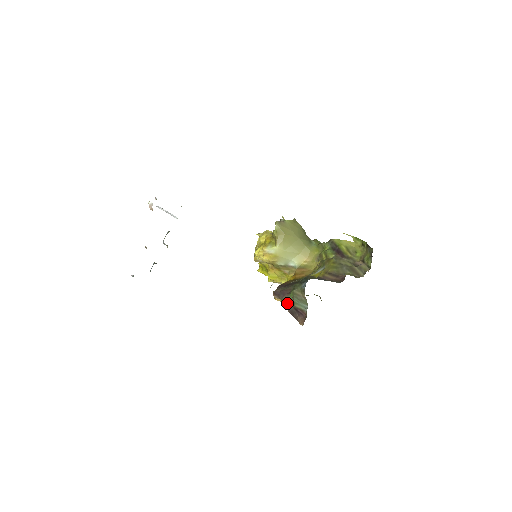
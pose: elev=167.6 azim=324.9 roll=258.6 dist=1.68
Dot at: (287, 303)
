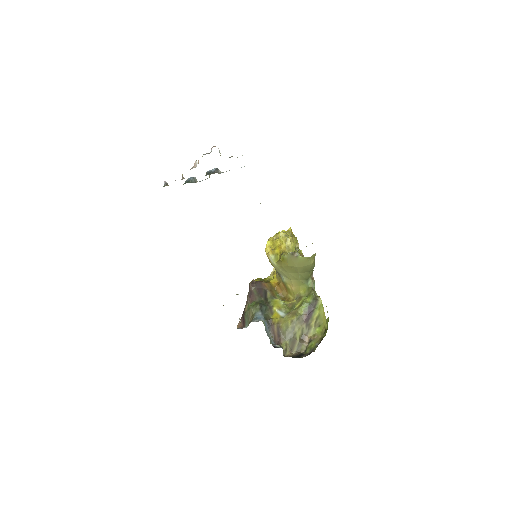
Dot at: (247, 303)
